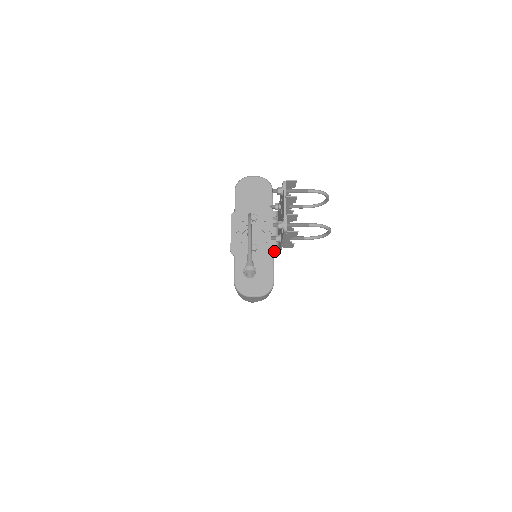
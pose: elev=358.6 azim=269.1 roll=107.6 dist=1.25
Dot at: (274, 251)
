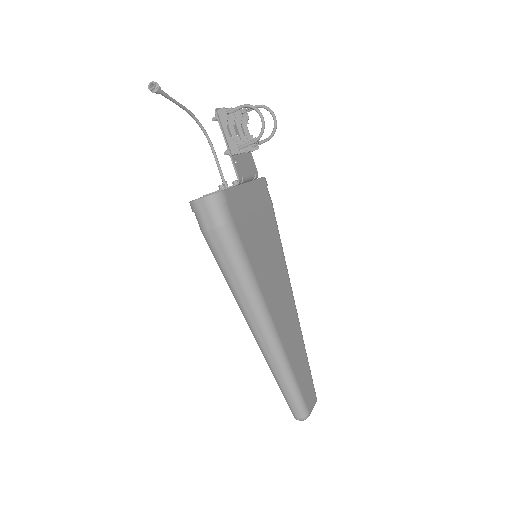
Dot at: (237, 183)
